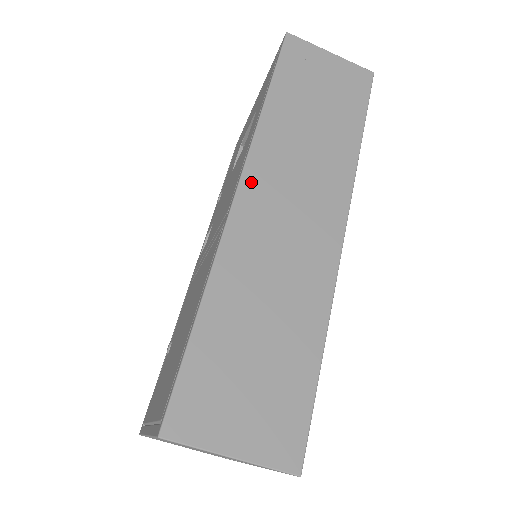
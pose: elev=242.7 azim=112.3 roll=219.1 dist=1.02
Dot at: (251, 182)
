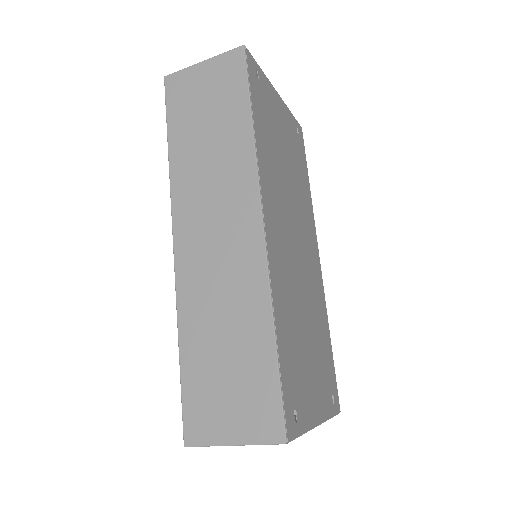
Dot at: (180, 230)
